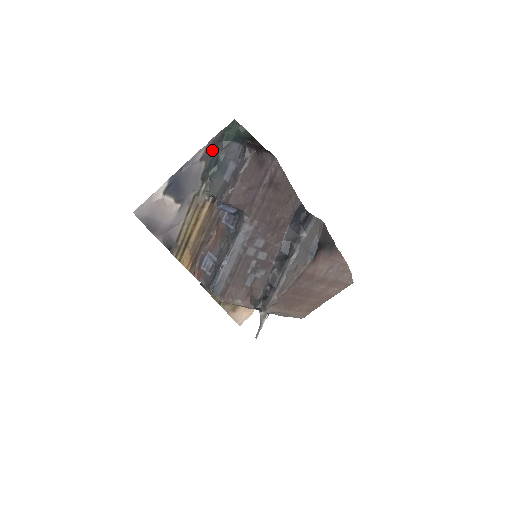
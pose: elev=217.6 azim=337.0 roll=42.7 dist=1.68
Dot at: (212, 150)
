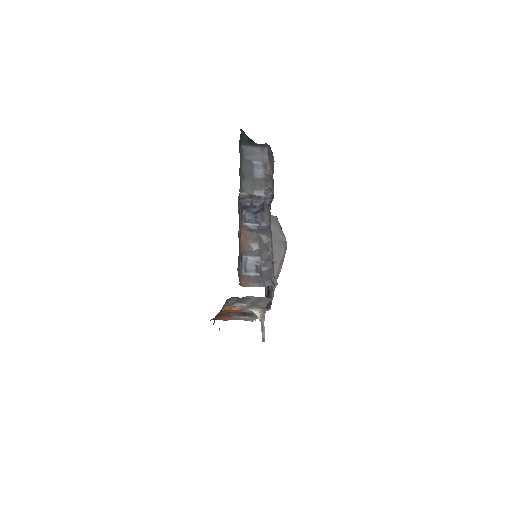
Dot at: occluded
